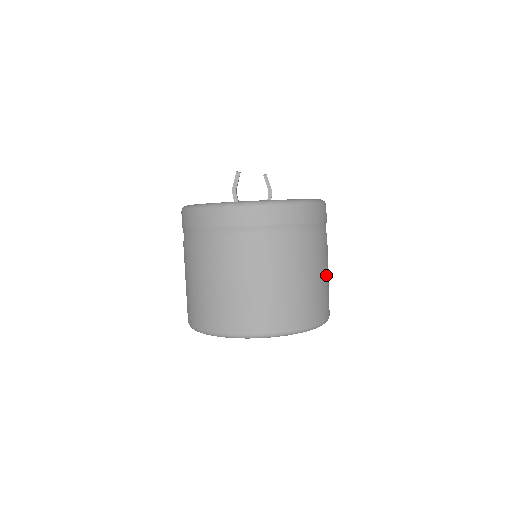
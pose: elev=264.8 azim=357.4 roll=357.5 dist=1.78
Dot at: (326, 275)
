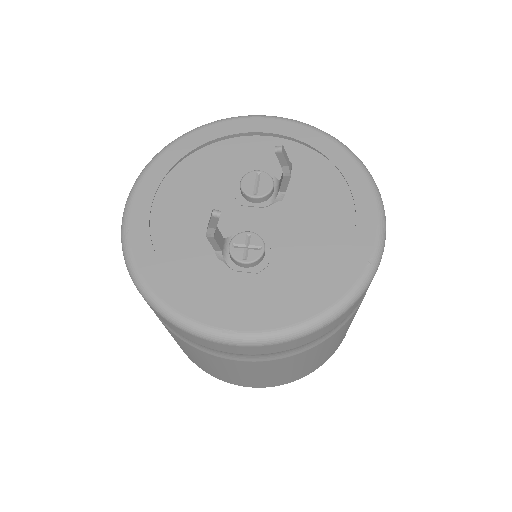
Dot at: occluded
